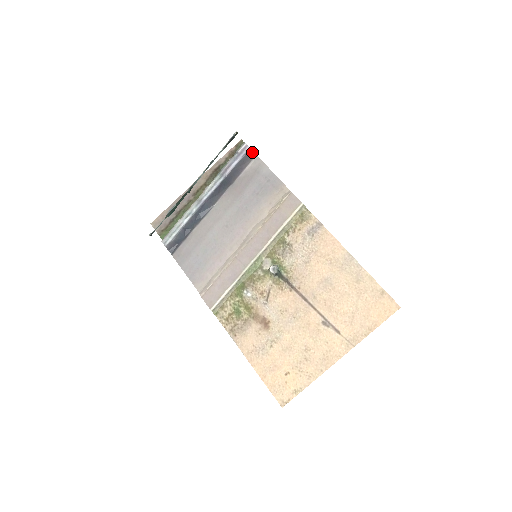
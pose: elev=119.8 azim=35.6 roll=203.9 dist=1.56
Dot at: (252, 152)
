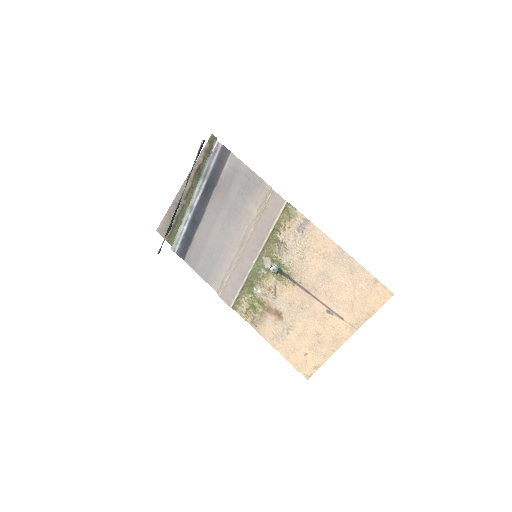
Dot at: (226, 149)
